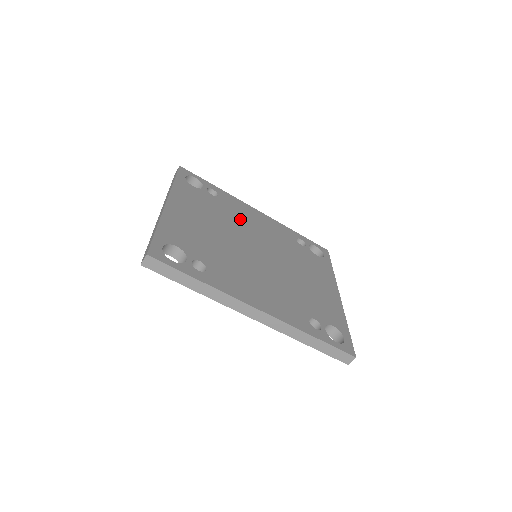
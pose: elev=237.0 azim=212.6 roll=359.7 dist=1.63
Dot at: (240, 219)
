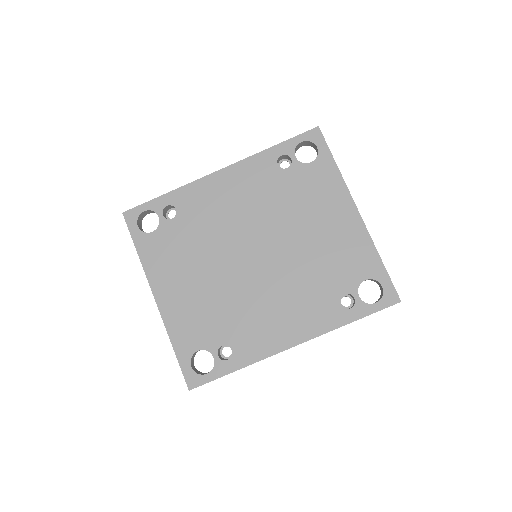
Dot at: (214, 222)
